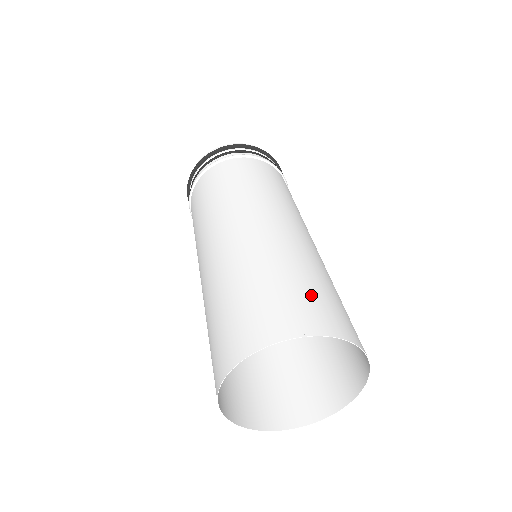
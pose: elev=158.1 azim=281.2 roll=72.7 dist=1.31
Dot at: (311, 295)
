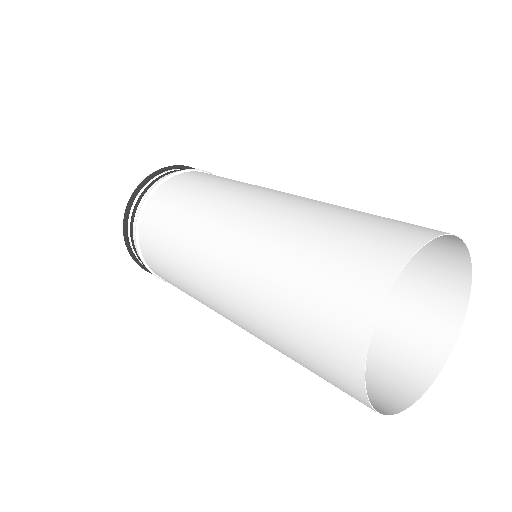
Dot at: occluded
